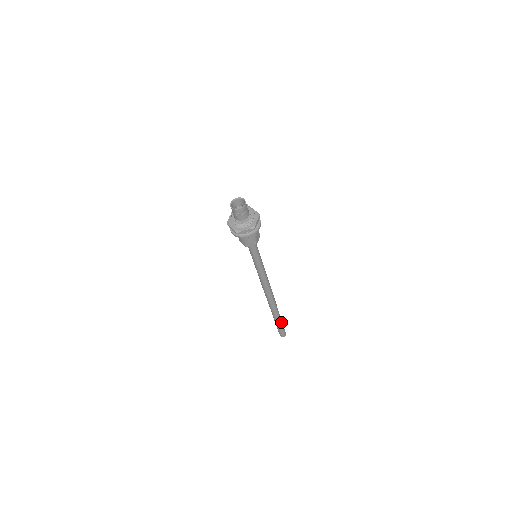
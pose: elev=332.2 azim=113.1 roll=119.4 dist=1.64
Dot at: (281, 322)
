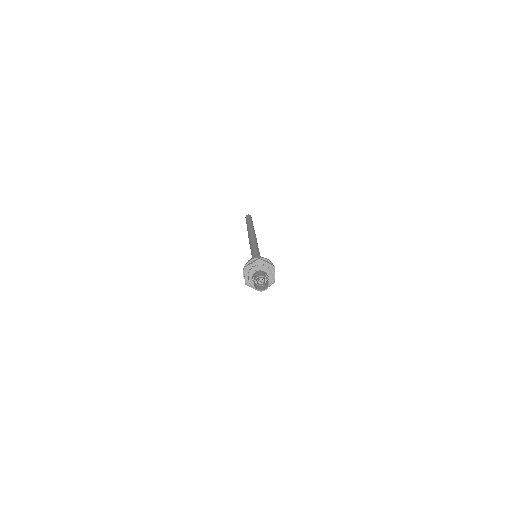
Dot at: occluded
